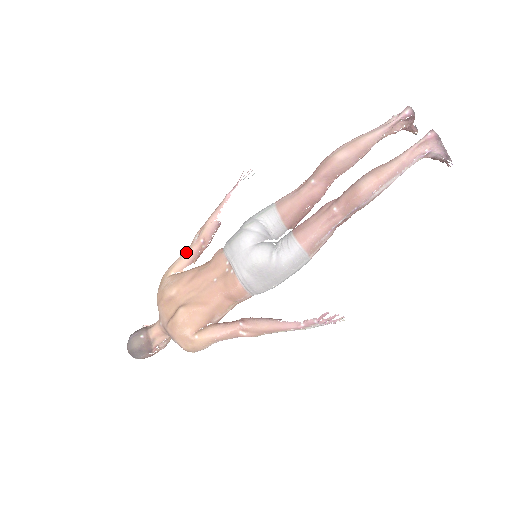
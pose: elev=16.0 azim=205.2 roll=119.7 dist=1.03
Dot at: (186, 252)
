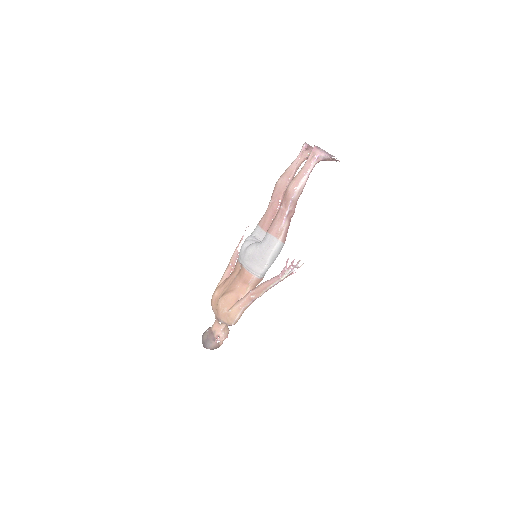
Dot at: (223, 274)
